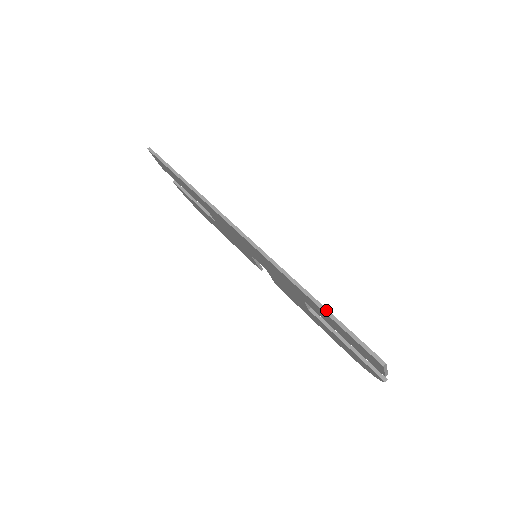
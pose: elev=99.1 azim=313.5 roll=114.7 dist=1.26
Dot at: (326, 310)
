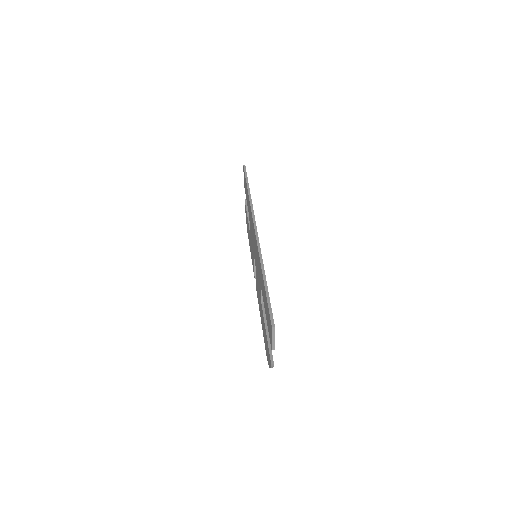
Dot at: (266, 285)
